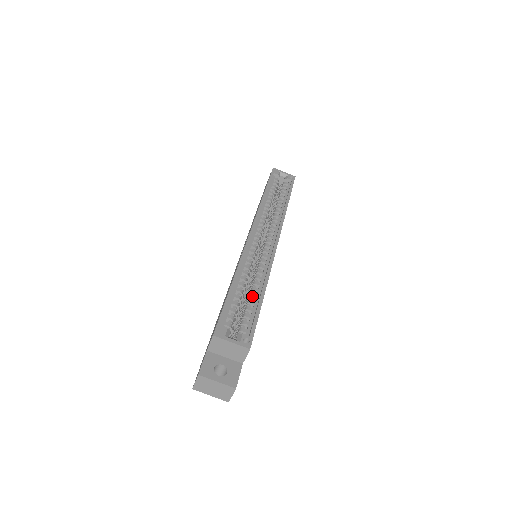
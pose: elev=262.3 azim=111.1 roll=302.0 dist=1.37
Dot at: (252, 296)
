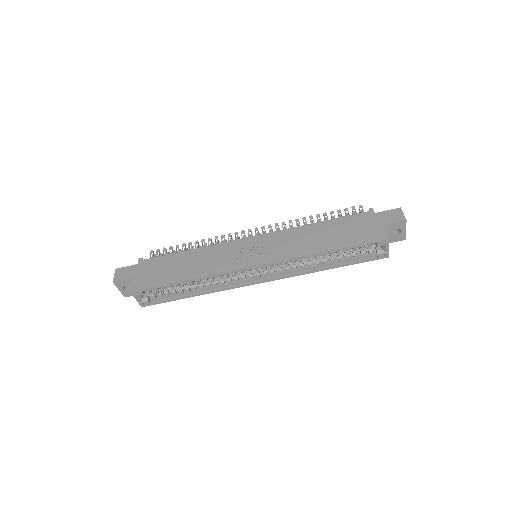
Dot at: (187, 290)
